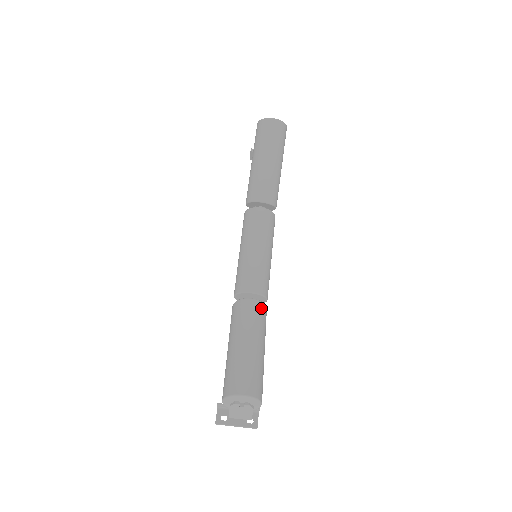
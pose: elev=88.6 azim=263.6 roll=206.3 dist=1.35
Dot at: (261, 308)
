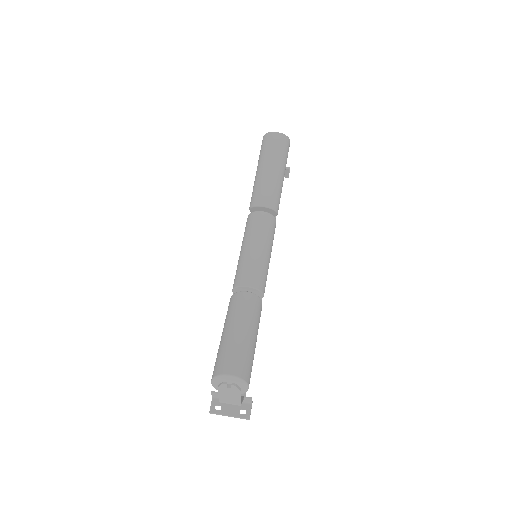
Dot at: (256, 301)
